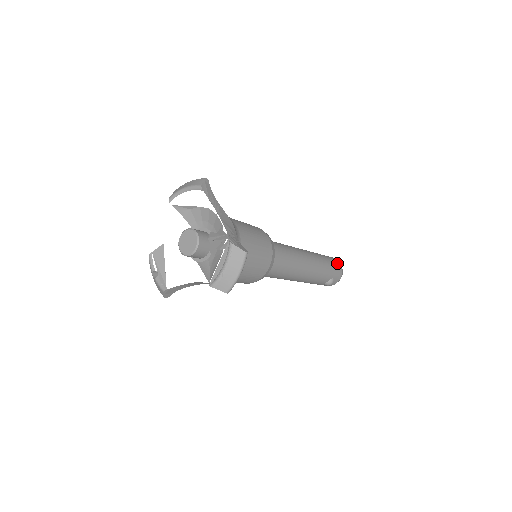
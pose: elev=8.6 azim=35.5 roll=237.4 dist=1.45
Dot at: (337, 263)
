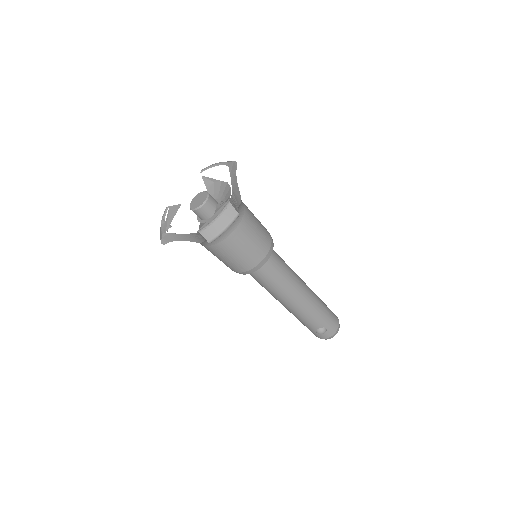
Dot at: (335, 318)
